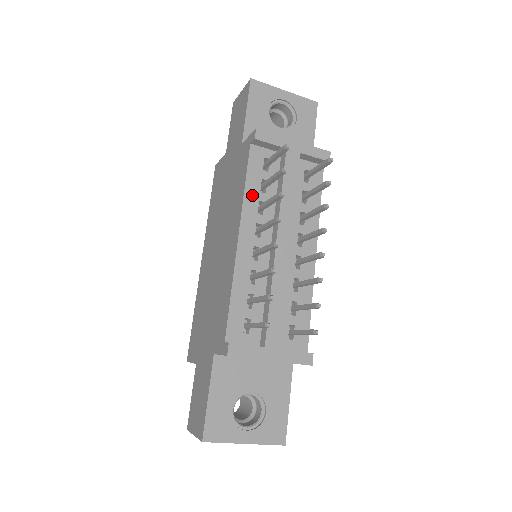
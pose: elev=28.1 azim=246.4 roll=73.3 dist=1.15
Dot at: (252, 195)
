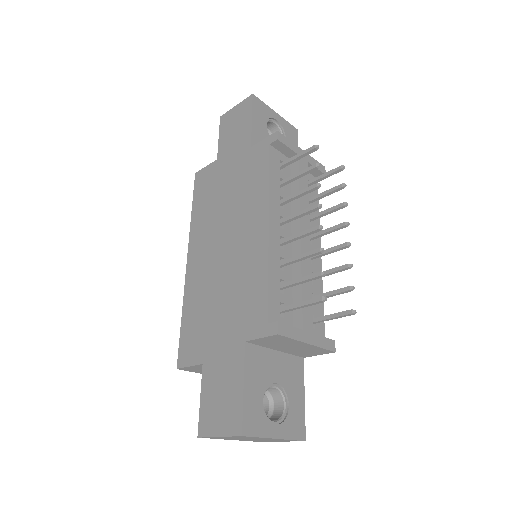
Dot at: (275, 189)
